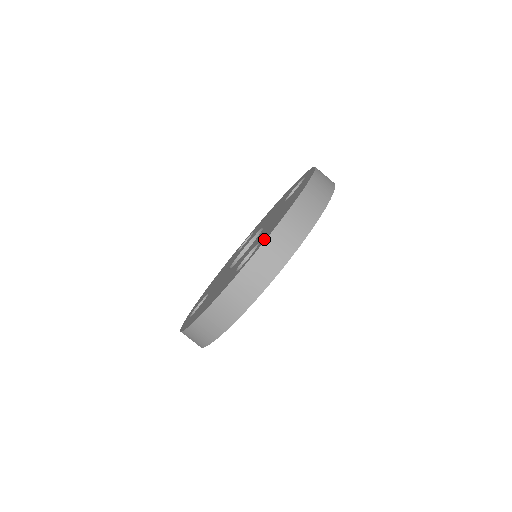
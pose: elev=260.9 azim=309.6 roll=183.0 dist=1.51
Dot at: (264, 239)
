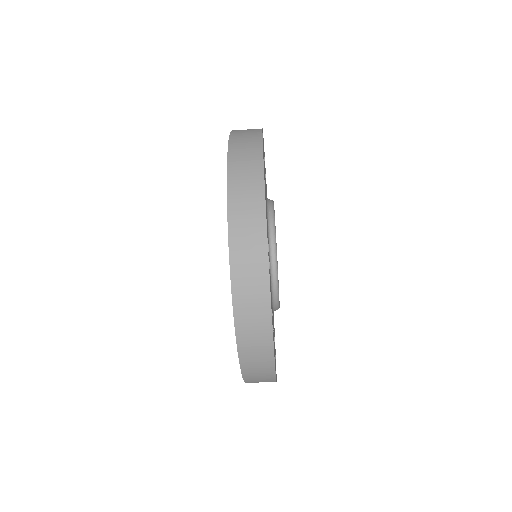
Dot at: occluded
